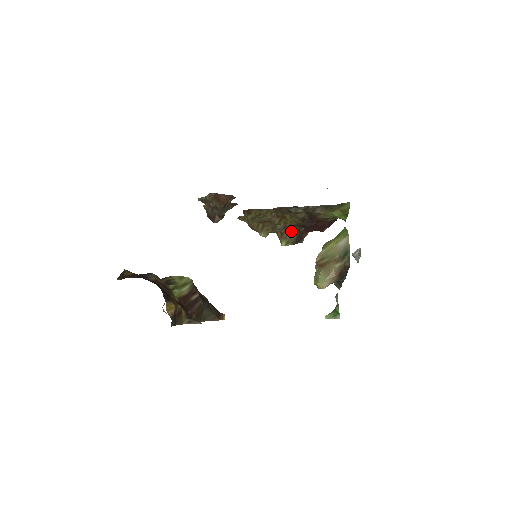
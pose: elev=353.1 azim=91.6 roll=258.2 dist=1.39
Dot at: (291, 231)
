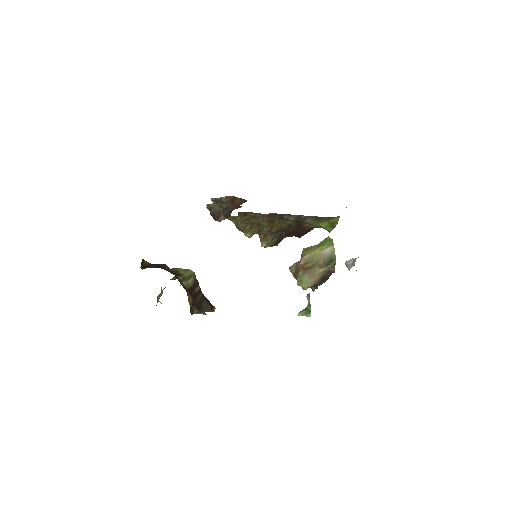
Dot at: (274, 234)
